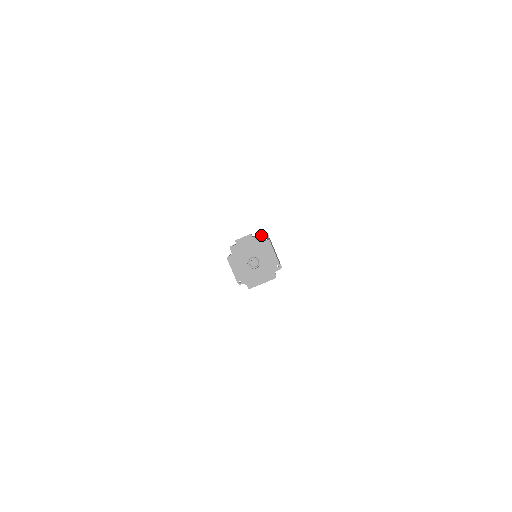
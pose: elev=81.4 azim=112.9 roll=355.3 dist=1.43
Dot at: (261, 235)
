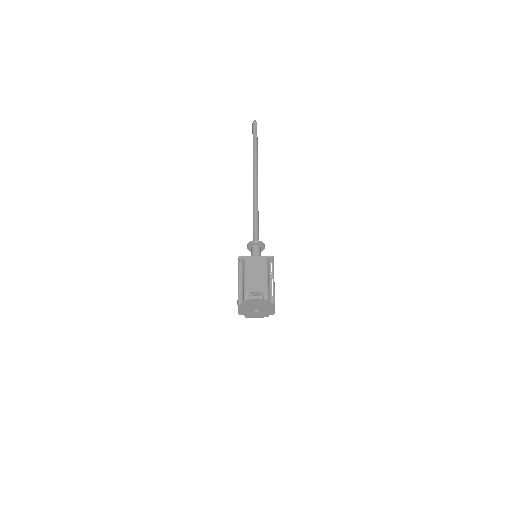
Dot at: (268, 259)
